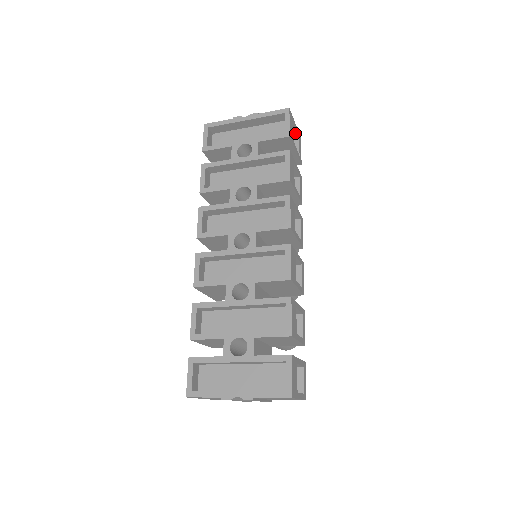
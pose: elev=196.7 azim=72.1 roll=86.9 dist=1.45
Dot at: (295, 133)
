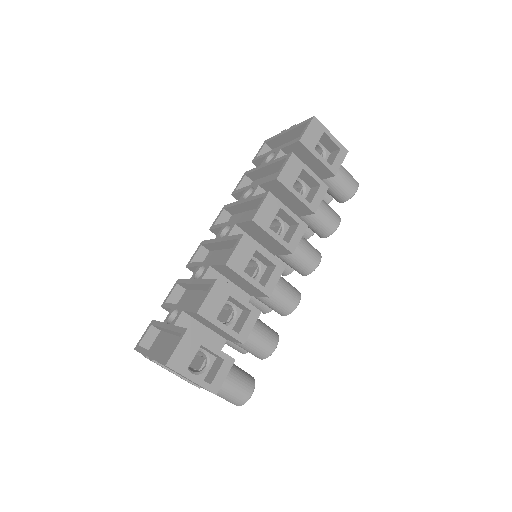
Dot at: (334, 144)
